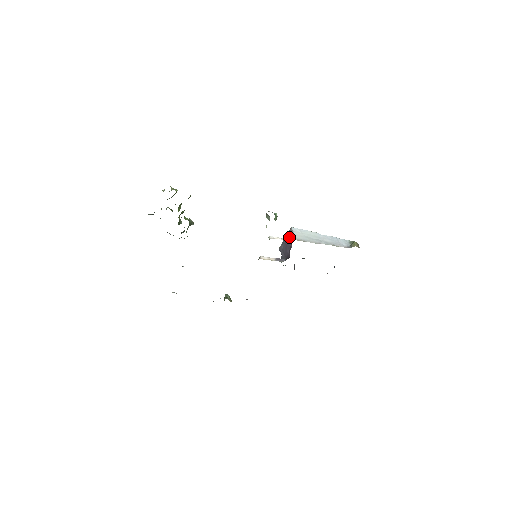
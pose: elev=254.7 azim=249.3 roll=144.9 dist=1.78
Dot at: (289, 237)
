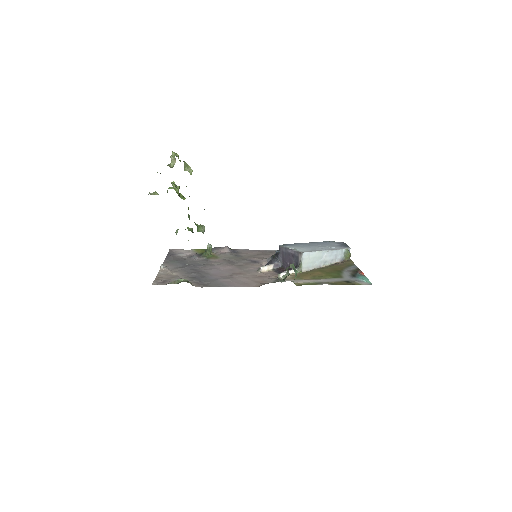
Dot at: (296, 256)
